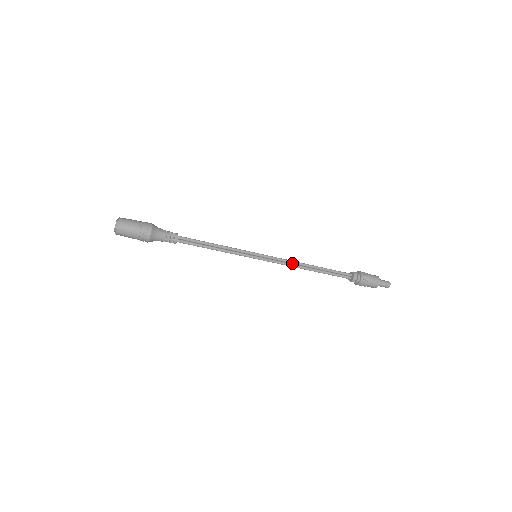
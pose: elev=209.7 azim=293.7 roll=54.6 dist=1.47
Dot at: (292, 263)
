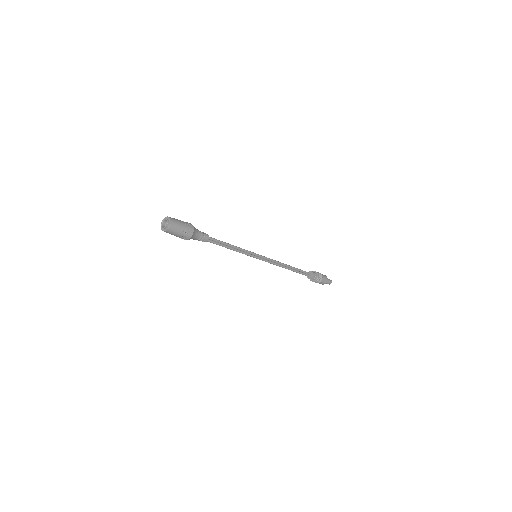
Dot at: (278, 263)
